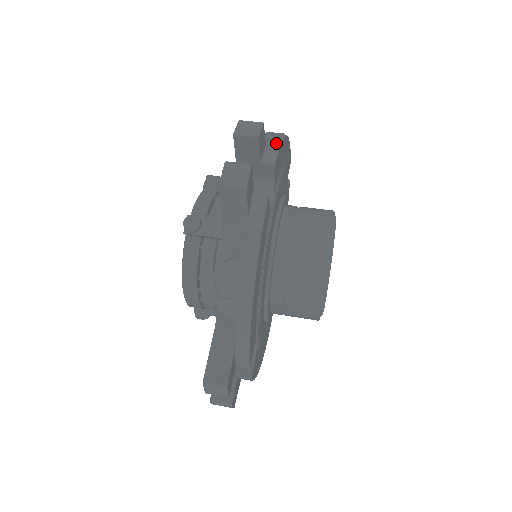
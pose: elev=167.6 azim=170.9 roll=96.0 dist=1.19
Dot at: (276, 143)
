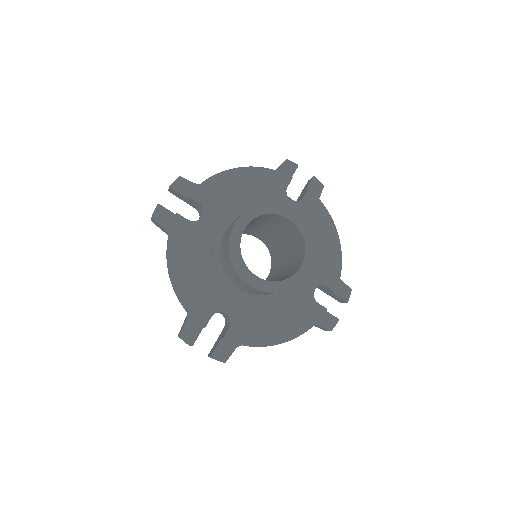
Dot at: (205, 181)
